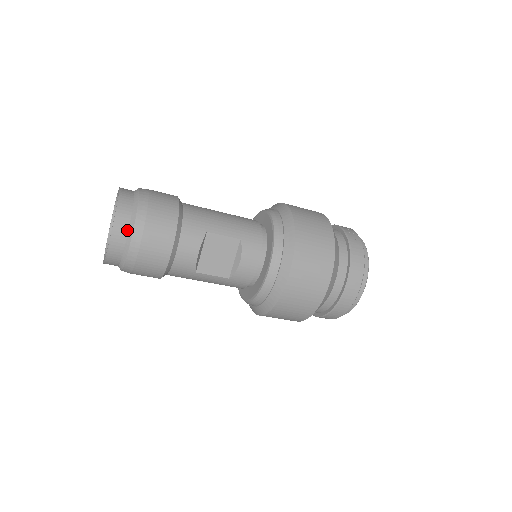
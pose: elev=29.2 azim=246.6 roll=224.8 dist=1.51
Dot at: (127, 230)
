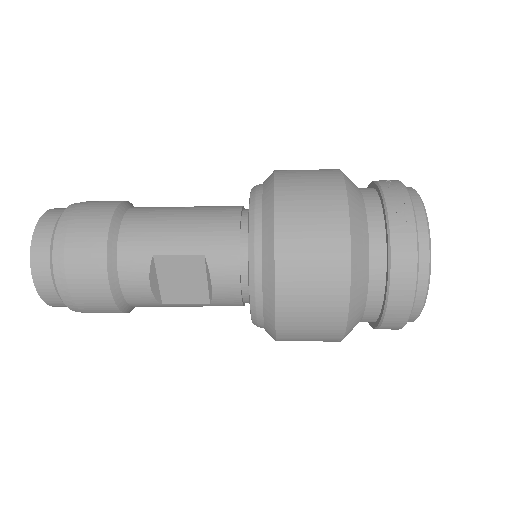
Dot at: (50, 277)
